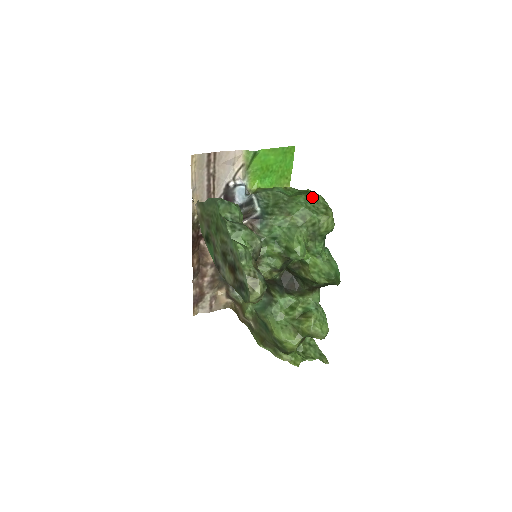
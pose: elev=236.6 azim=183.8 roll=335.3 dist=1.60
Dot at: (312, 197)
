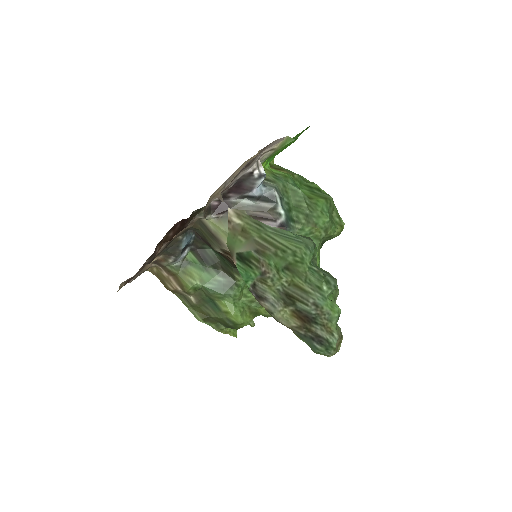
Dot at: (331, 204)
